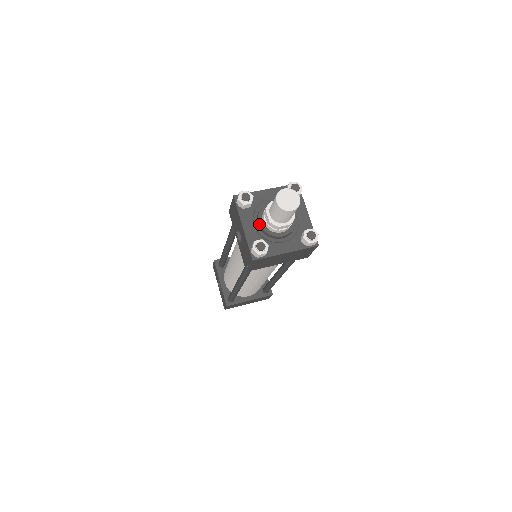
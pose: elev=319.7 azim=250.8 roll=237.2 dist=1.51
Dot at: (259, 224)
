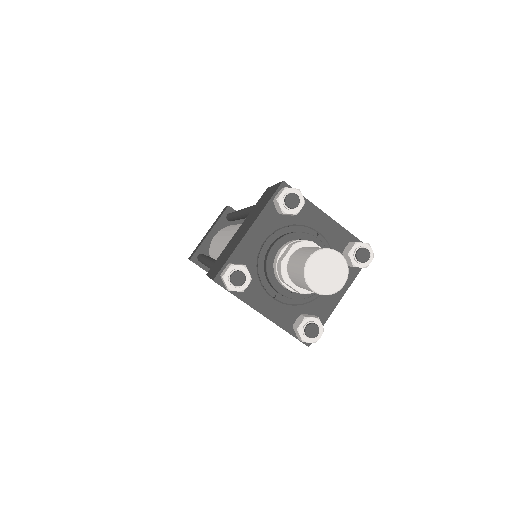
Dot at: (282, 296)
